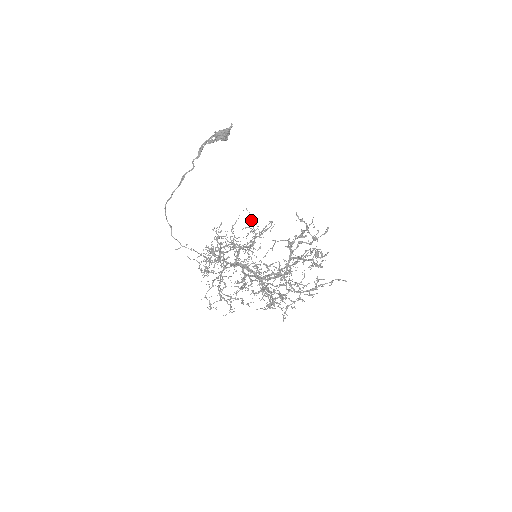
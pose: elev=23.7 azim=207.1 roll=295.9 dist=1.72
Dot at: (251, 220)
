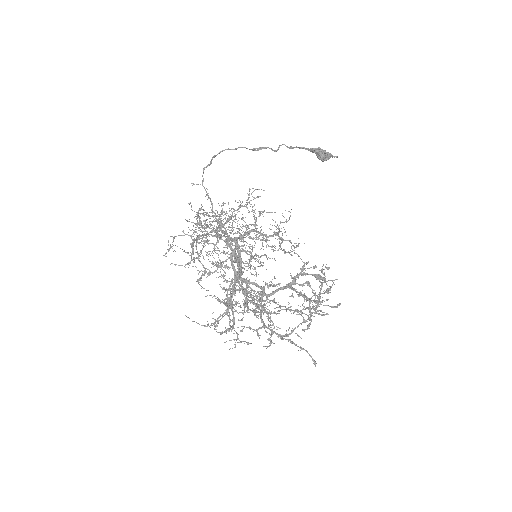
Dot at: occluded
